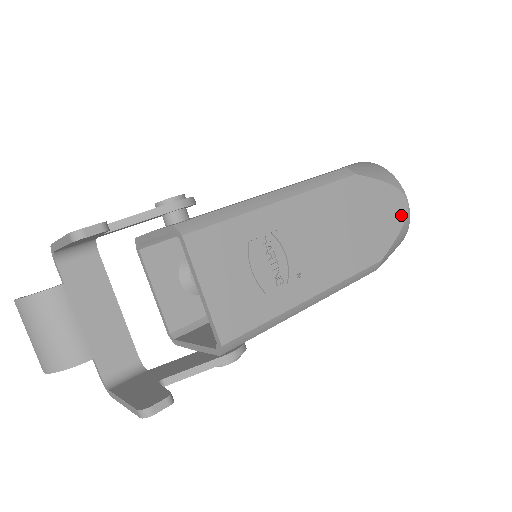
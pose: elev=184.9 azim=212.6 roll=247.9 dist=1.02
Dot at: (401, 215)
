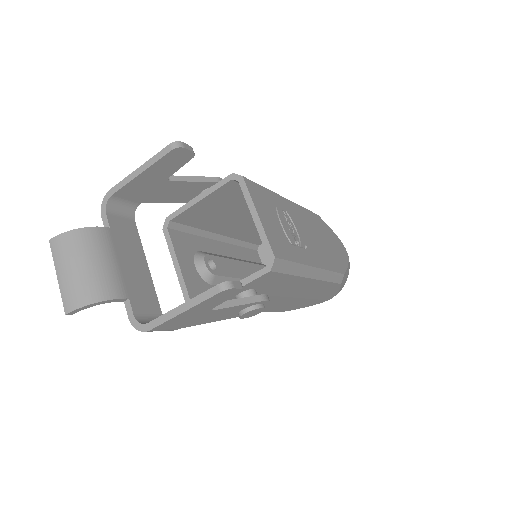
Dot at: (346, 256)
